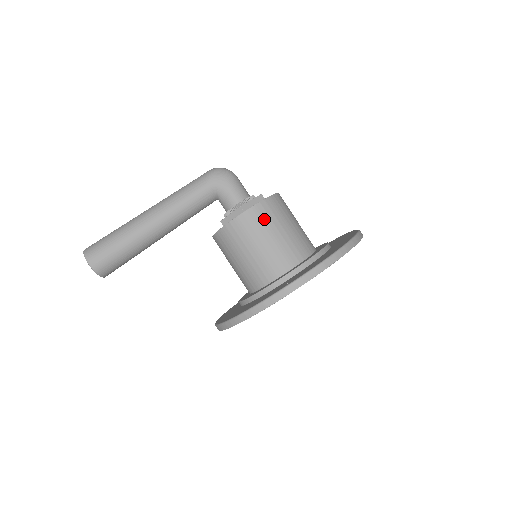
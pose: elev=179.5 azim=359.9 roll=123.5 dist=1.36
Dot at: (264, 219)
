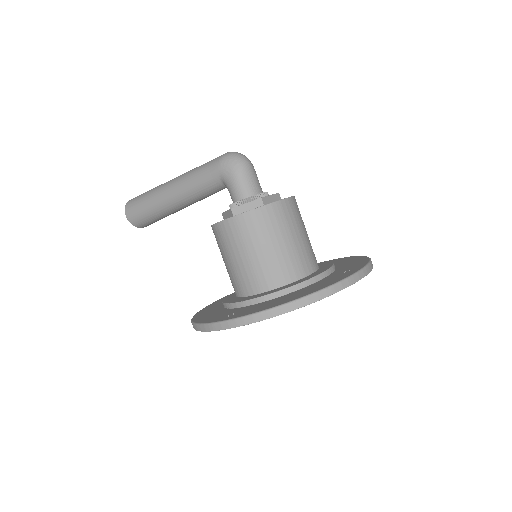
Dot at: (242, 233)
